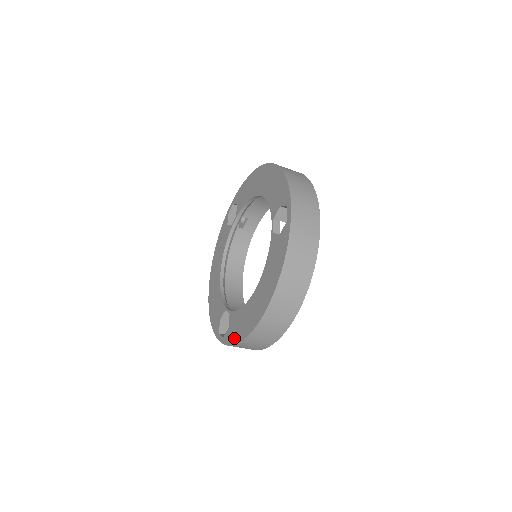
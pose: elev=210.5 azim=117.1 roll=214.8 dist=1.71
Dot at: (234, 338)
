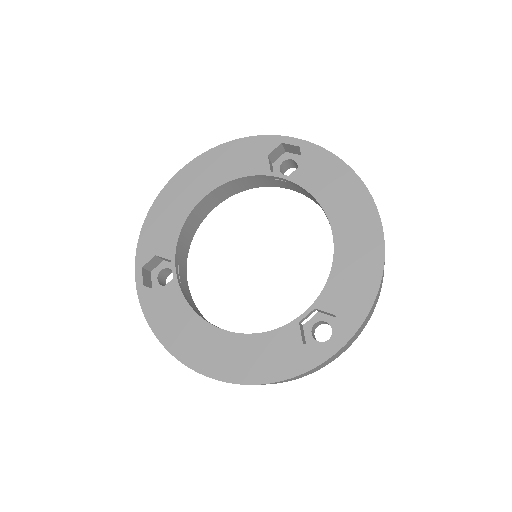
Dot at: (155, 320)
